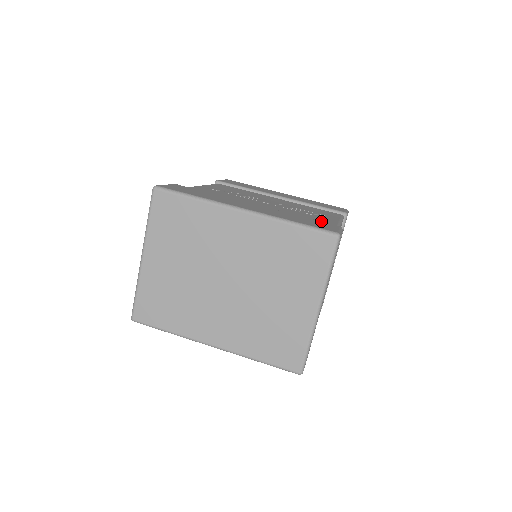
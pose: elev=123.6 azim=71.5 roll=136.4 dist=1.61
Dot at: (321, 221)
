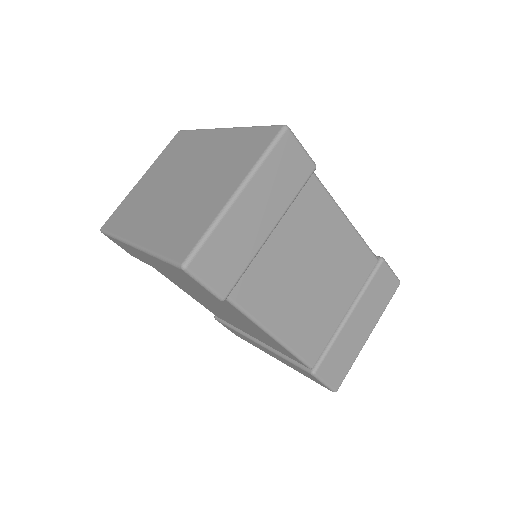
Dot at: occluded
